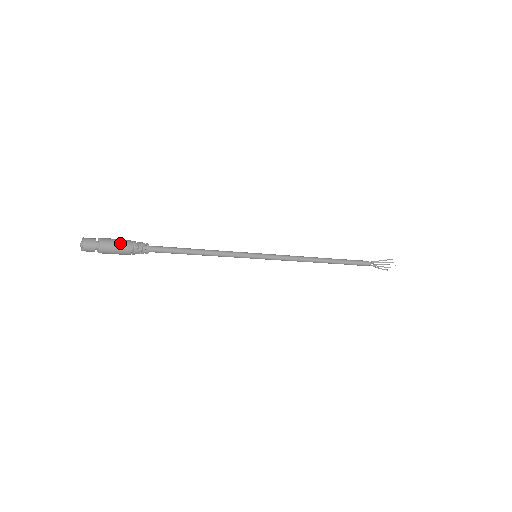
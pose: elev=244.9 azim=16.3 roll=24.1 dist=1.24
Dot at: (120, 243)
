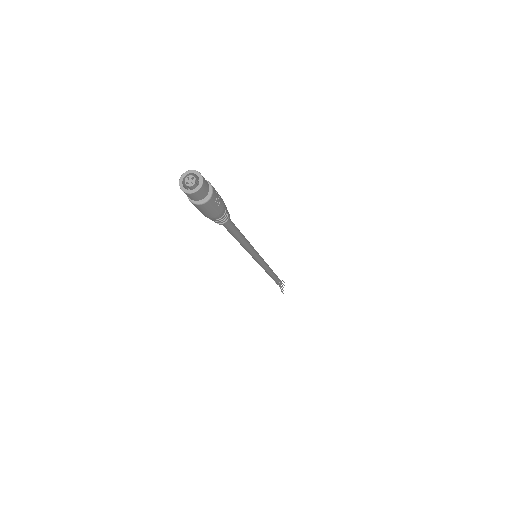
Dot at: (217, 192)
